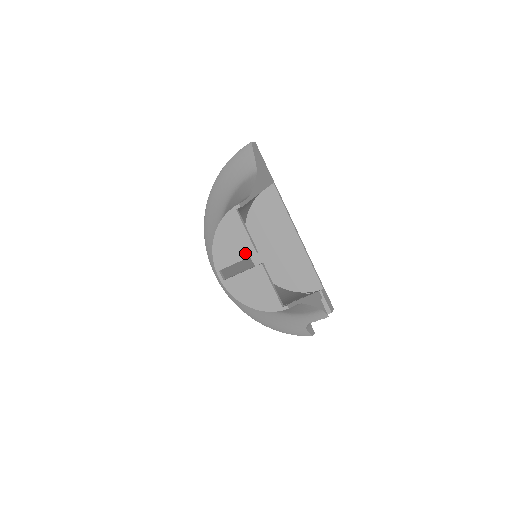
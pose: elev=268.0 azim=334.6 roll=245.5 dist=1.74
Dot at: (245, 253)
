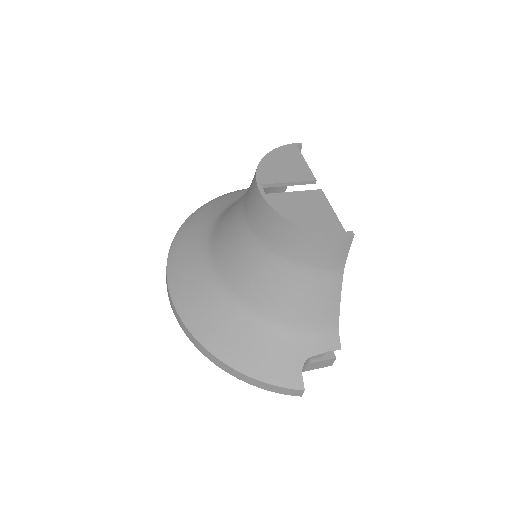
Dot at: (301, 177)
